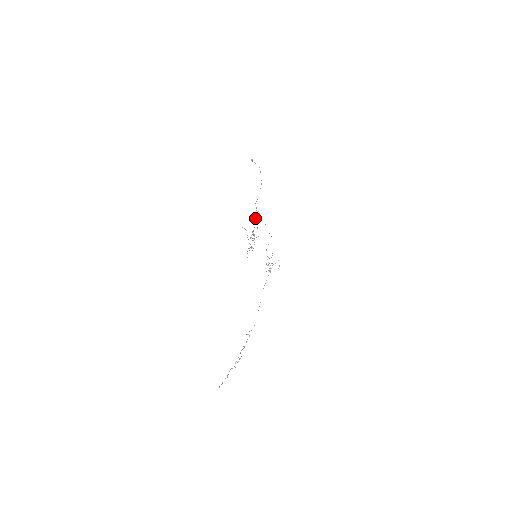
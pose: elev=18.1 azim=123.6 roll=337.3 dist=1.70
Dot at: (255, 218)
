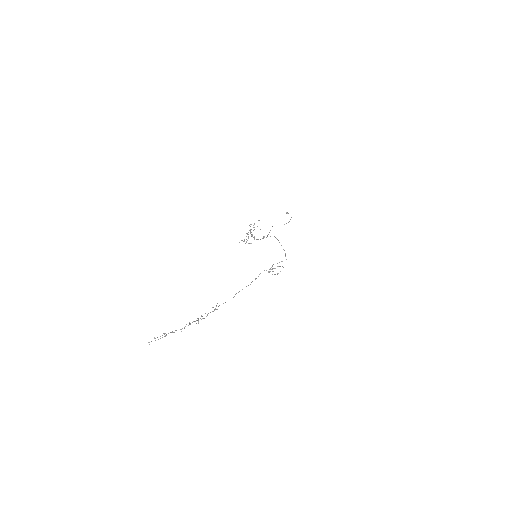
Dot at: (268, 234)
